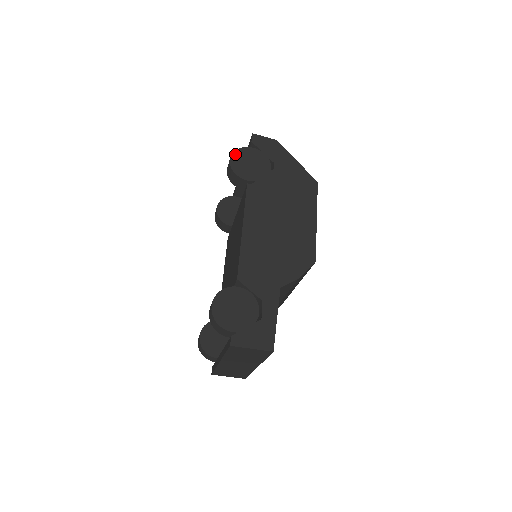
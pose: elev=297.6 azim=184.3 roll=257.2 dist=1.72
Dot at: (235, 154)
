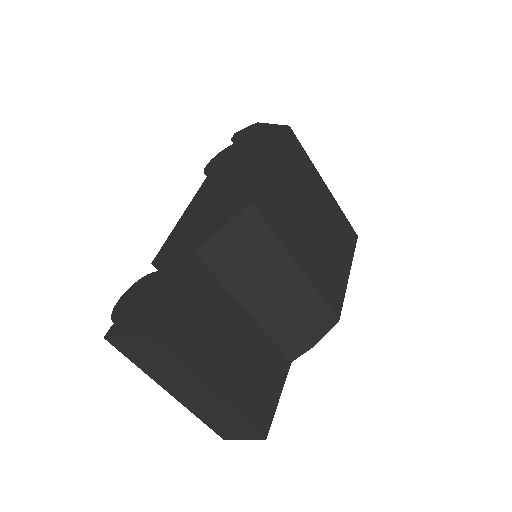
Dot at: (213, 159)
